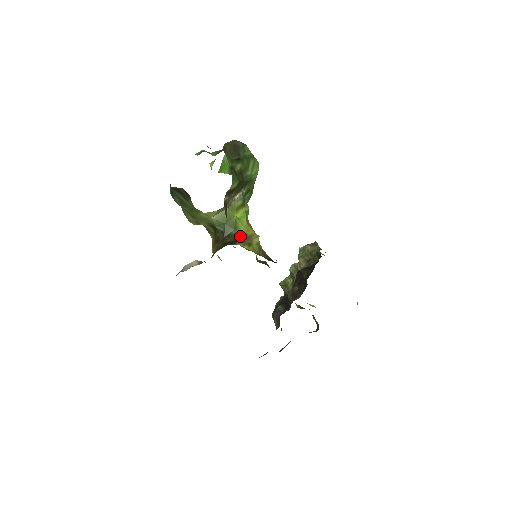
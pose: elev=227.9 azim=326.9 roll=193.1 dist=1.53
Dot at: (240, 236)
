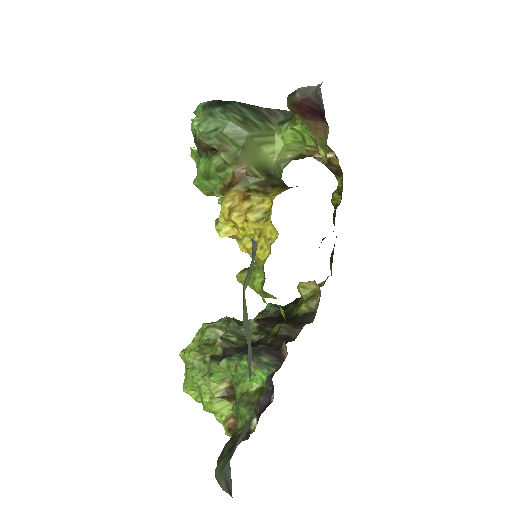
Dot at: occluded
